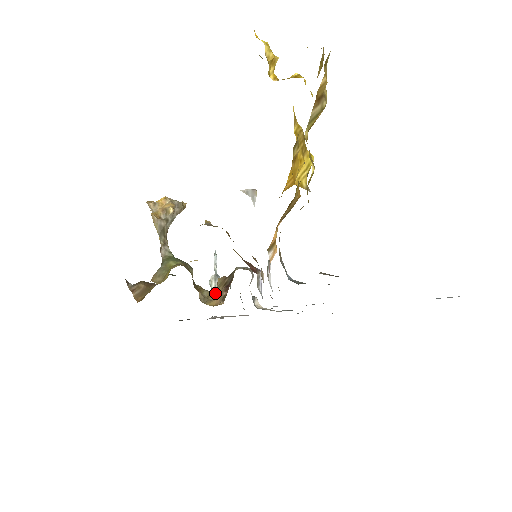
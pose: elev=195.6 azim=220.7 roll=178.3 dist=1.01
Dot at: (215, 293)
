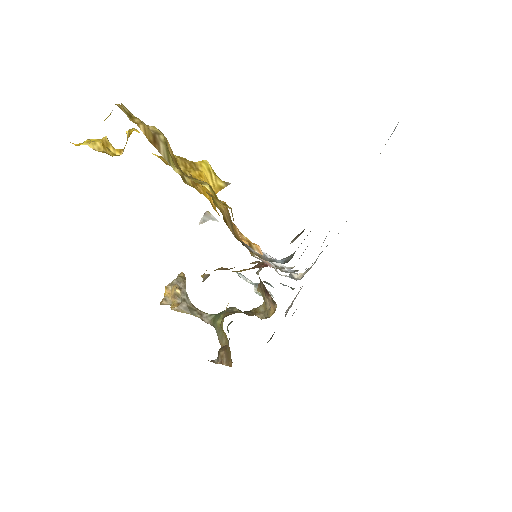
Dot at: (266, 303)
